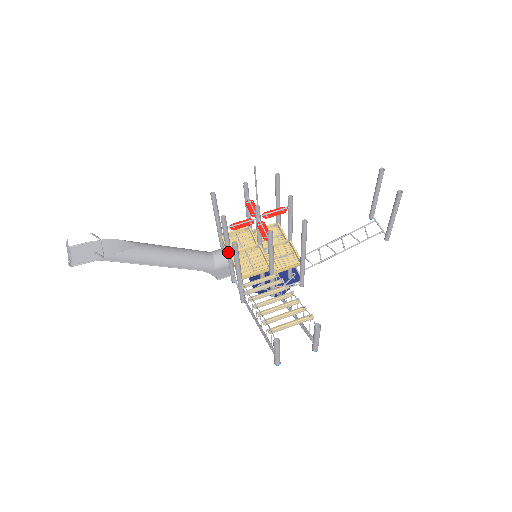
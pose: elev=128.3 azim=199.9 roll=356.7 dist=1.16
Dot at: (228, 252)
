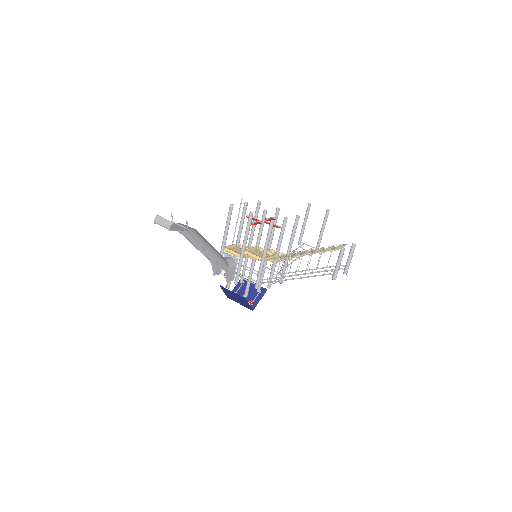
Dot at: (244, 248)
